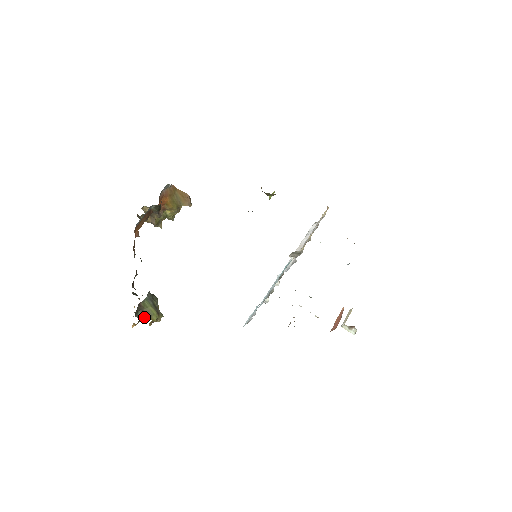
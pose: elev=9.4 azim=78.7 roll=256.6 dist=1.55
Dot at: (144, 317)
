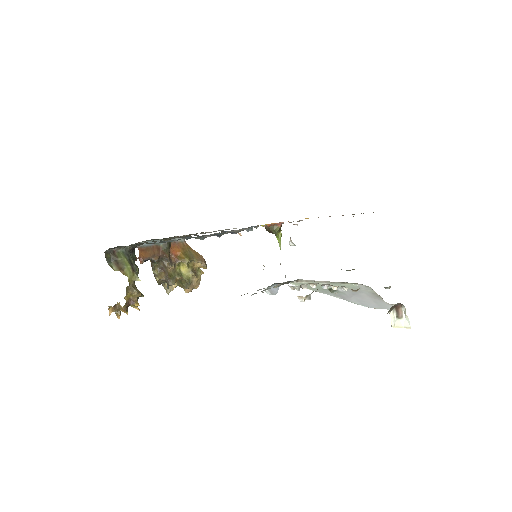
Dot at: (116, 269)
